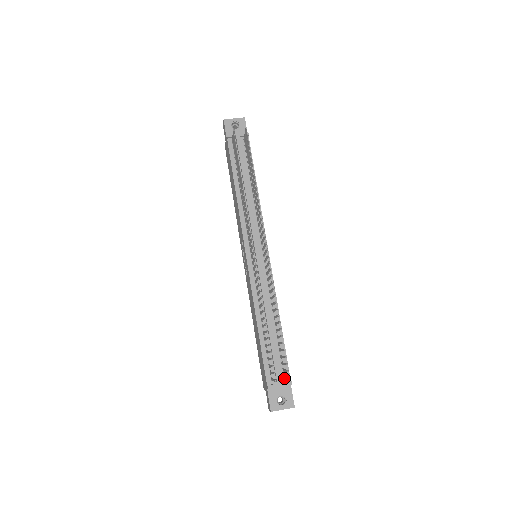
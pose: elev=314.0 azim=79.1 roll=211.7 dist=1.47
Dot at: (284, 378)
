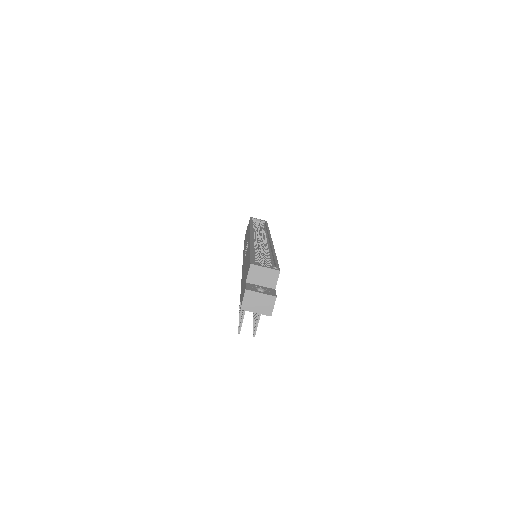
Dot at: occluded
